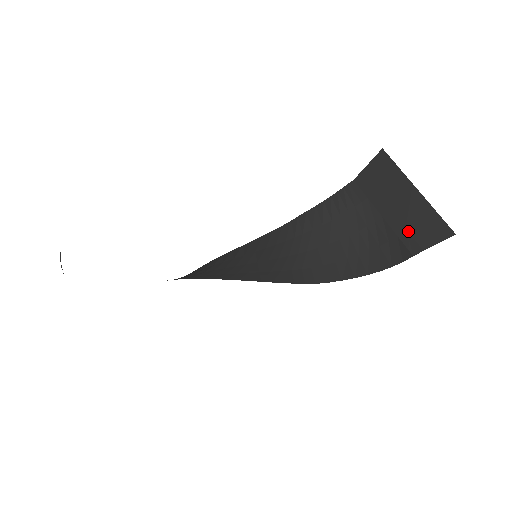
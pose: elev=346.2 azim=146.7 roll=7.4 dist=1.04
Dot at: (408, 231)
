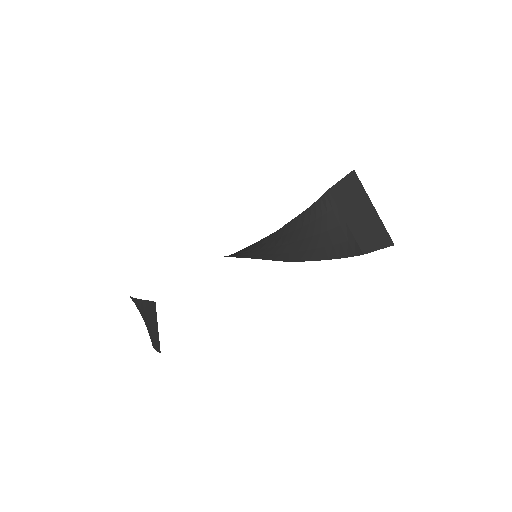
Dot at: (363, 237)
